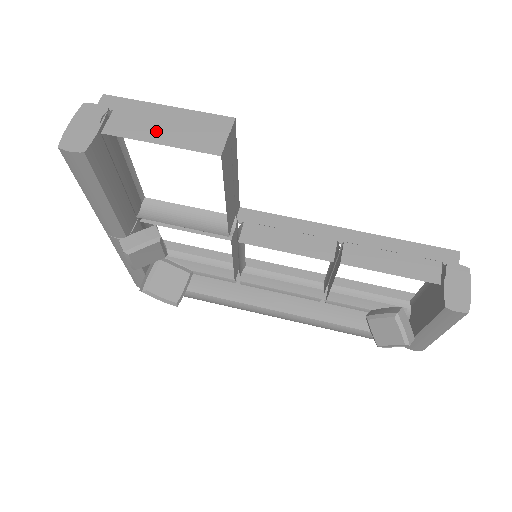
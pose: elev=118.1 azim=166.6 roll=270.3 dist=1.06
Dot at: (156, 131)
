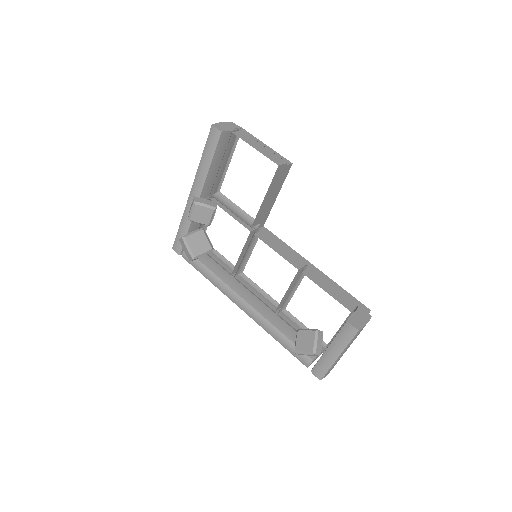
Dot at: (256, 145)
